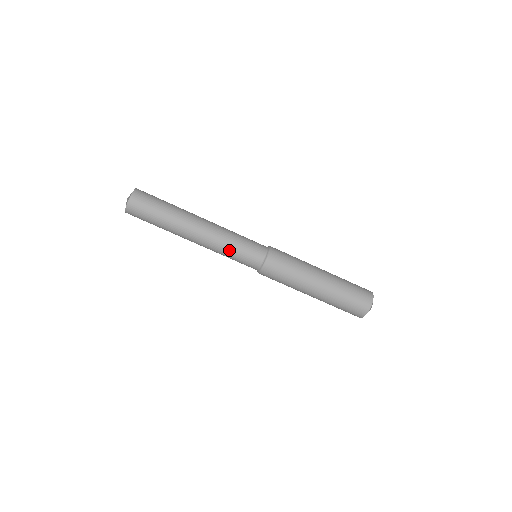
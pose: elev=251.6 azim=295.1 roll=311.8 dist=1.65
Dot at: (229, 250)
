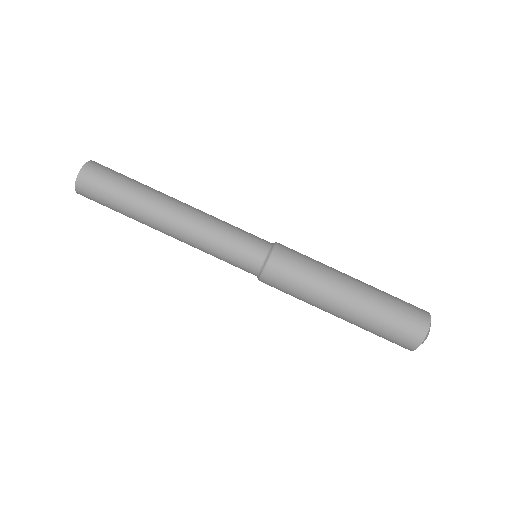
Dot at: (212, 254)
